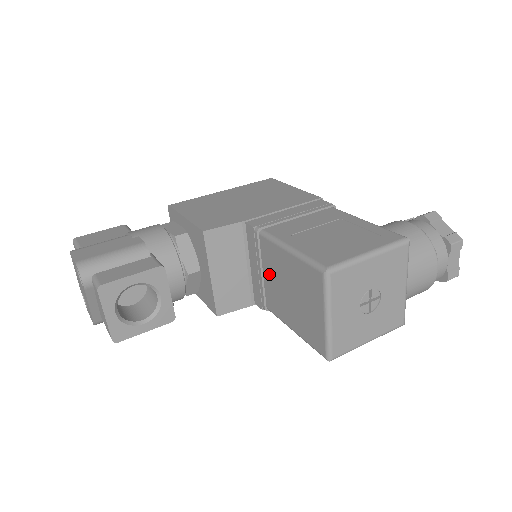
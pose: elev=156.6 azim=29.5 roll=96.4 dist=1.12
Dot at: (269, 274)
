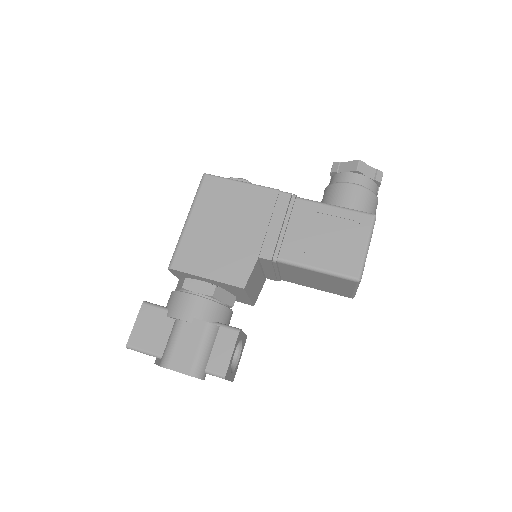
Dot at: (289, 273)
